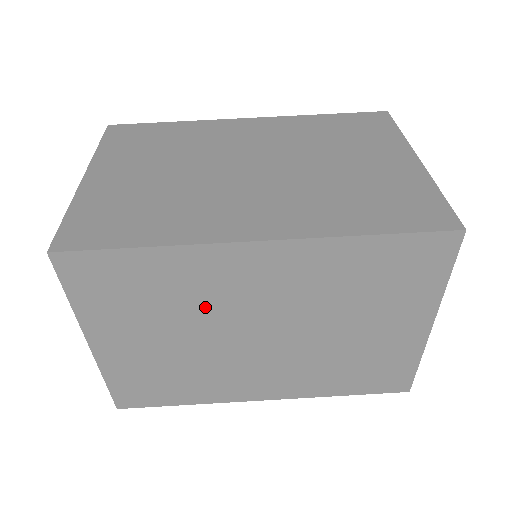
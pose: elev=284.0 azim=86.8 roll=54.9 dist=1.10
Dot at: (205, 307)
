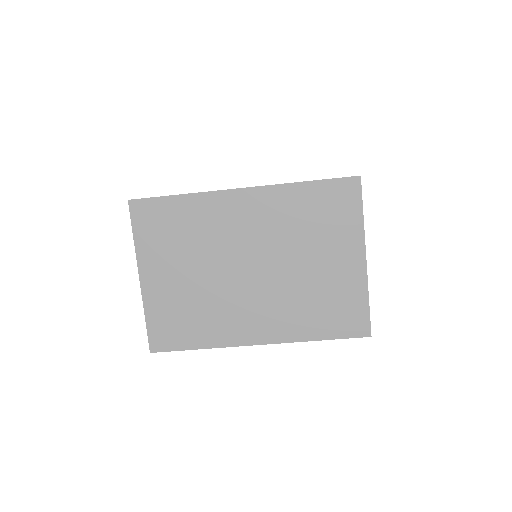
Dot at: occluded
